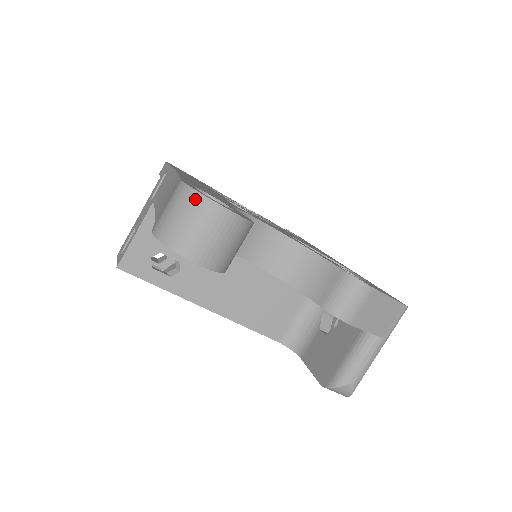
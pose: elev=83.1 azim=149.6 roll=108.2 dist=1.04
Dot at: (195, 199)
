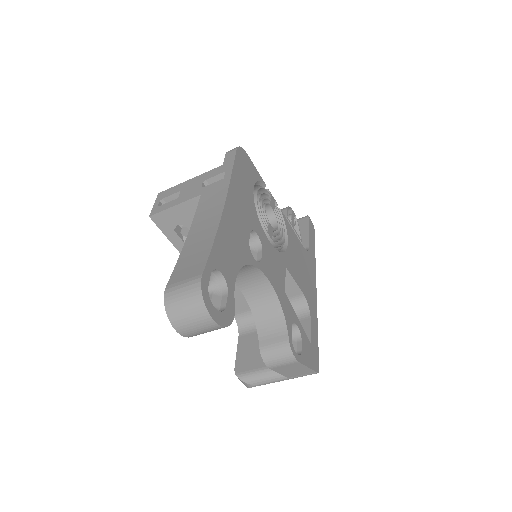
Dot at: (199, 303)
